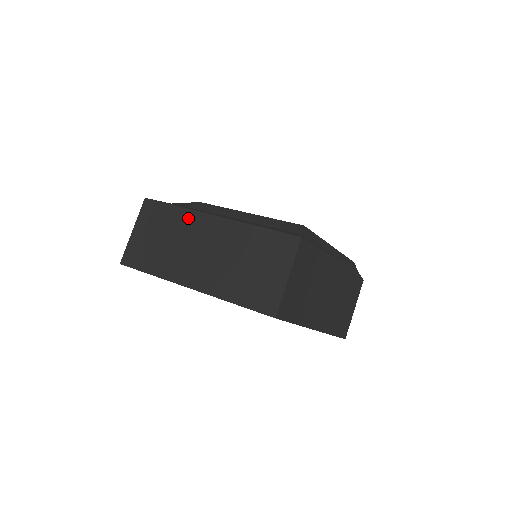
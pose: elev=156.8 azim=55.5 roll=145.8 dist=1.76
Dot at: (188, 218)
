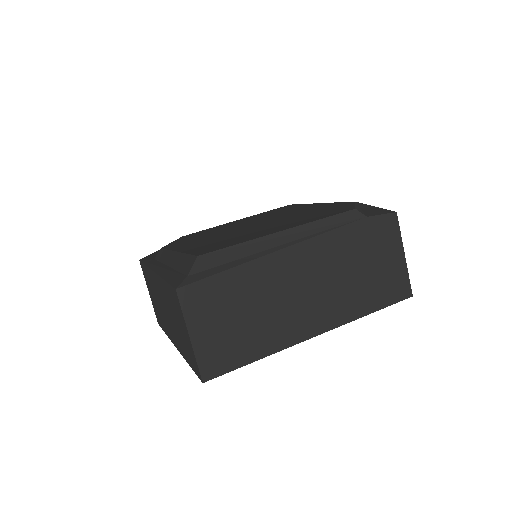
Dot at: (151, 277)
